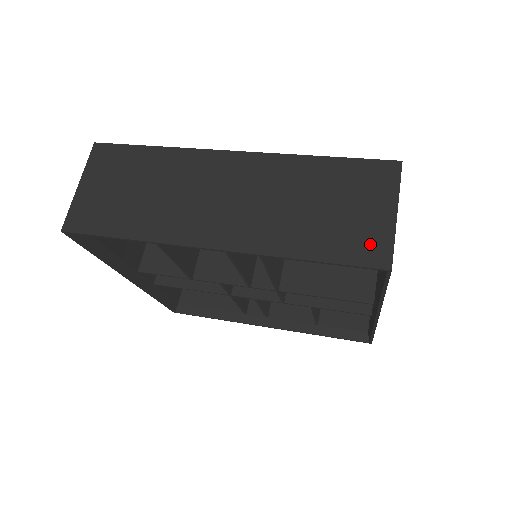
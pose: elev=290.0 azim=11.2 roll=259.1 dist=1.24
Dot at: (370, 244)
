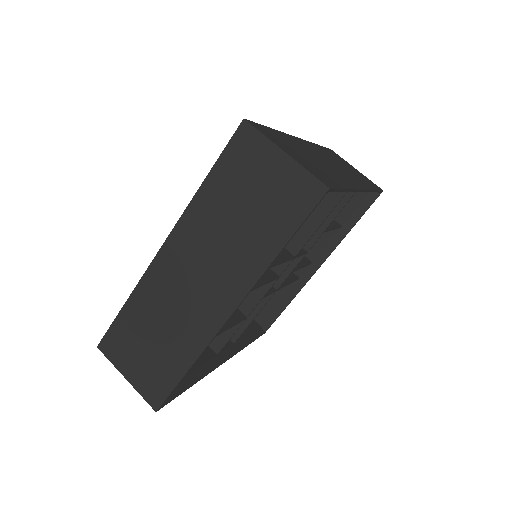
Dot at: (298, 191)
